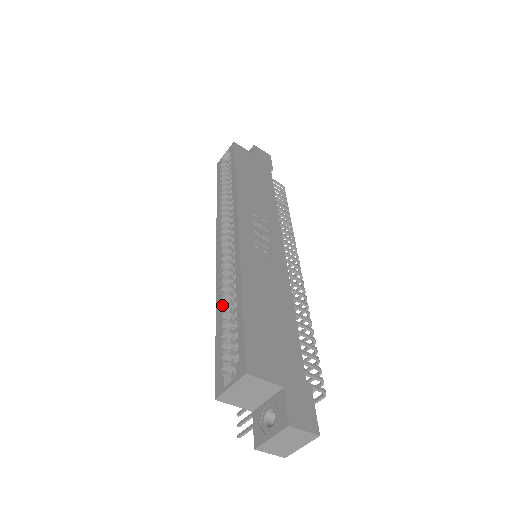
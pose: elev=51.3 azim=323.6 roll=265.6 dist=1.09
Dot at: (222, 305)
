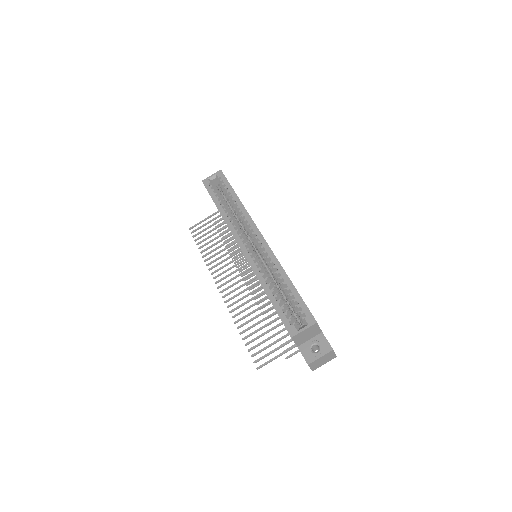
Dot at: (270, 285)
